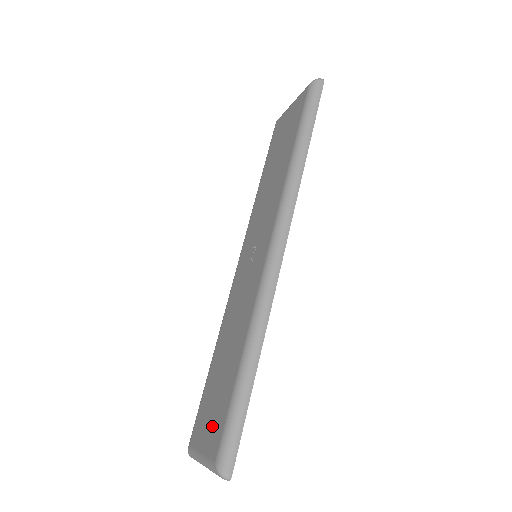
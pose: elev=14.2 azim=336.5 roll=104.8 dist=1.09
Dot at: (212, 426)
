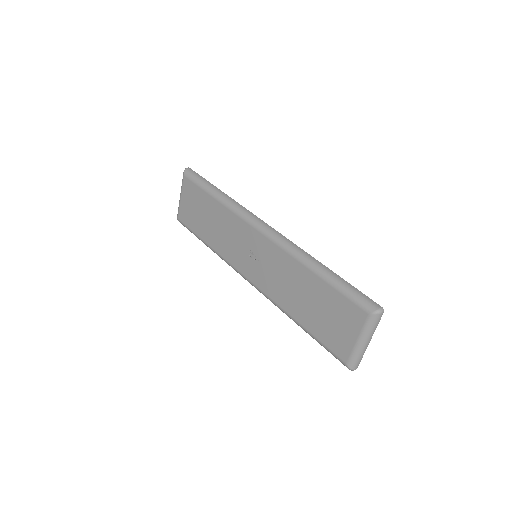
Dot at: (344, 320)
